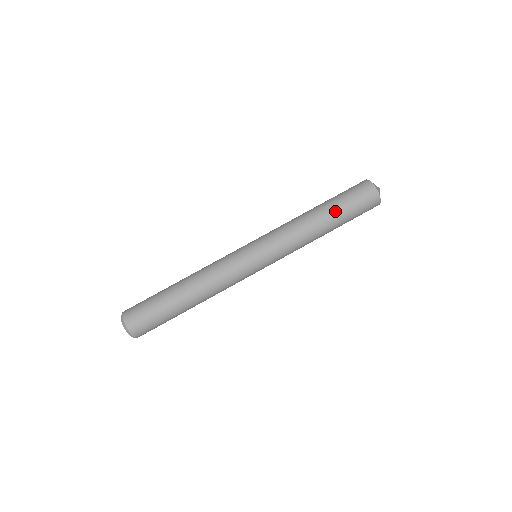
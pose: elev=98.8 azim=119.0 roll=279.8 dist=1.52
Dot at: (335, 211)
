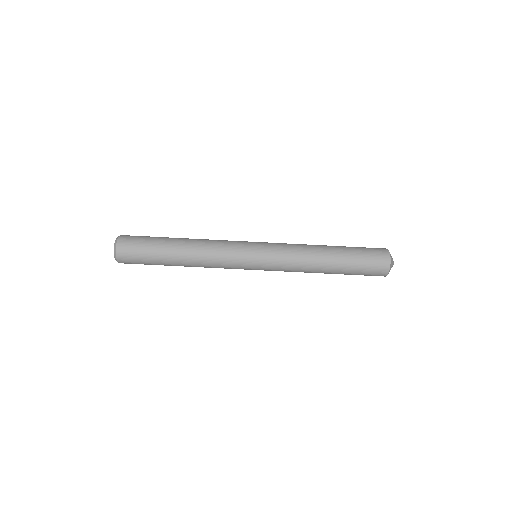
Dot at: (343, 265)
